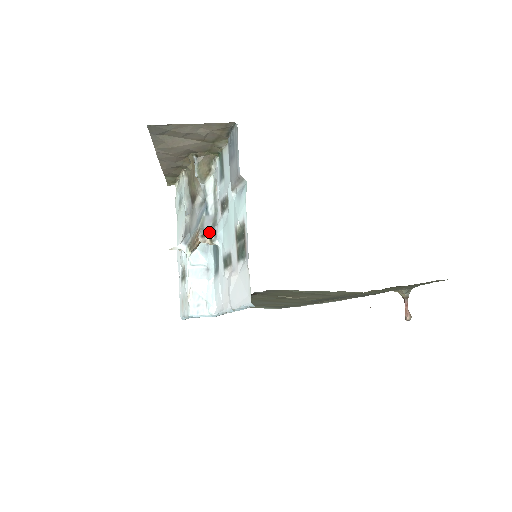
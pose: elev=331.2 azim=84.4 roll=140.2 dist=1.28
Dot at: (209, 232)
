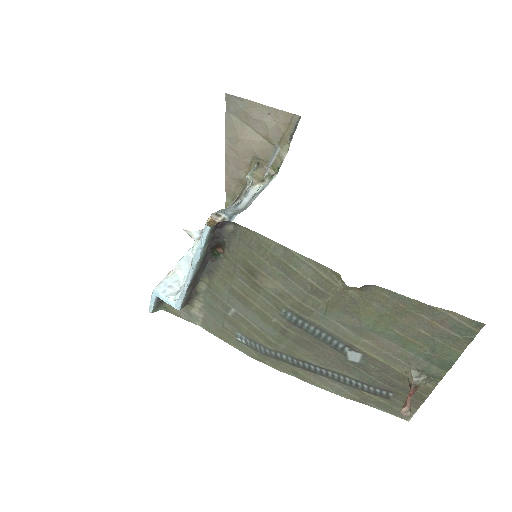
Dot at: (225, 216)
